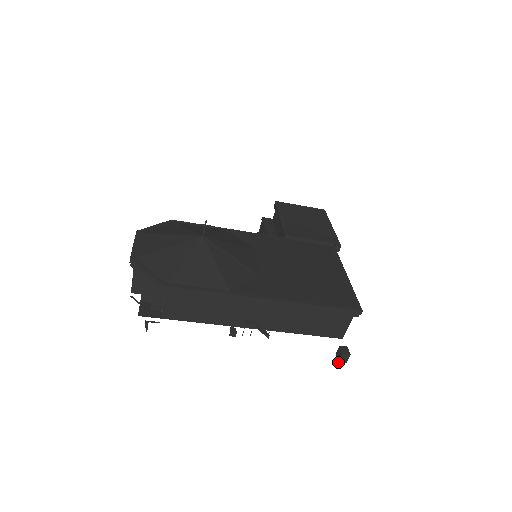
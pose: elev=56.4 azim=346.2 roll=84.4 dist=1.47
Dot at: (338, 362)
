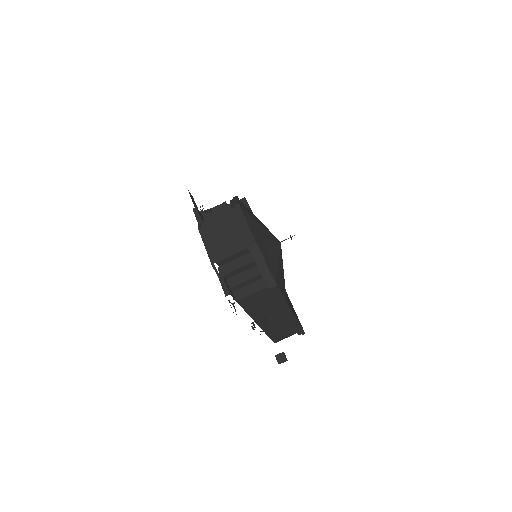
Dot at: (278, 363)
